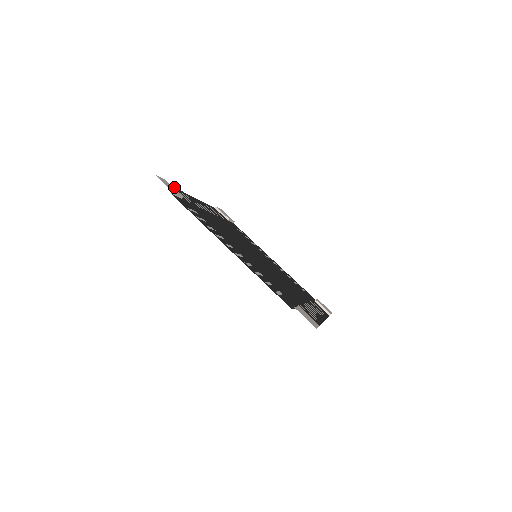
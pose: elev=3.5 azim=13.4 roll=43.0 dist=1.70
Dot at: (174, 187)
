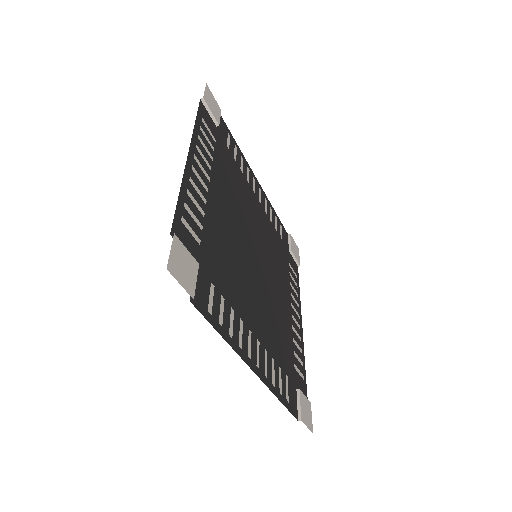
Dot at: occluded
